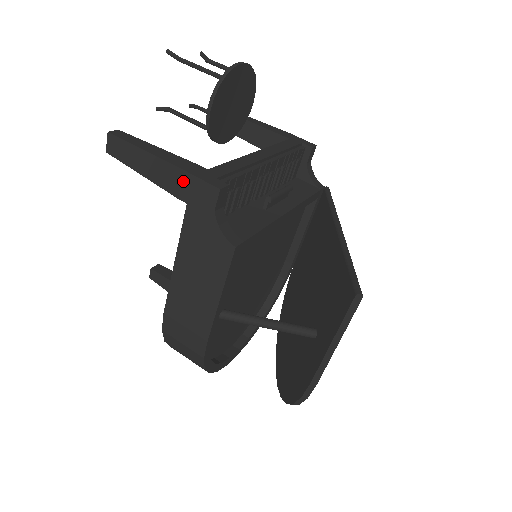
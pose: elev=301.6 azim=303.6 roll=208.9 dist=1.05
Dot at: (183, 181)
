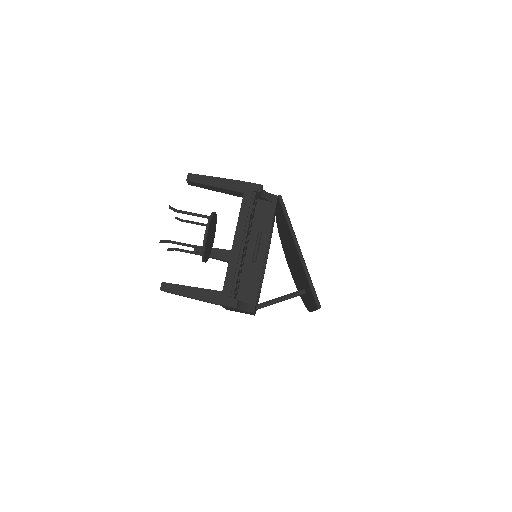
Dot at: occluded
